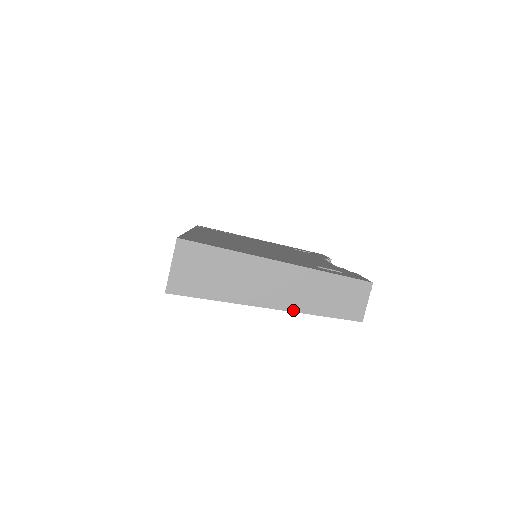
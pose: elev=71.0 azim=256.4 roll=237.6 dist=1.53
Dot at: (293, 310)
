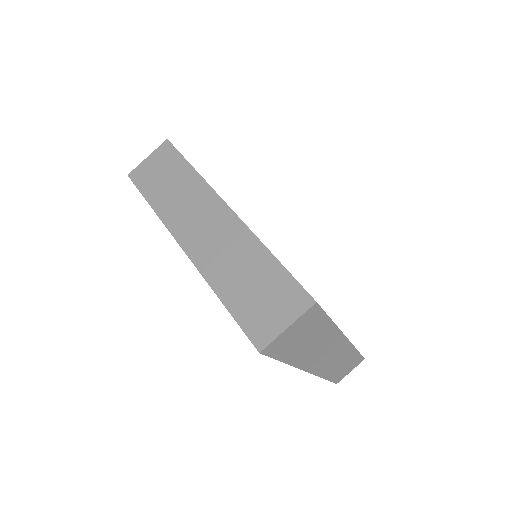
Dot at: (317, 374)
